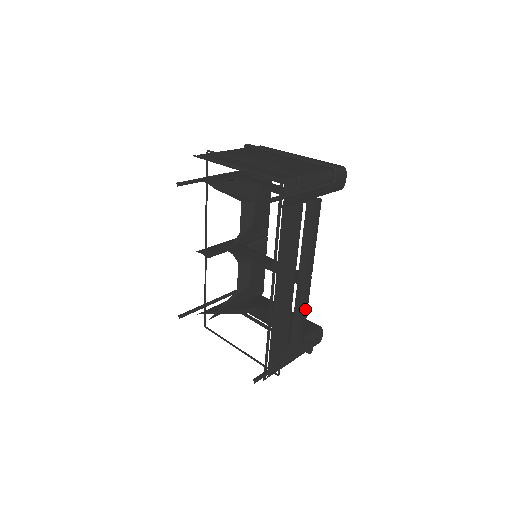
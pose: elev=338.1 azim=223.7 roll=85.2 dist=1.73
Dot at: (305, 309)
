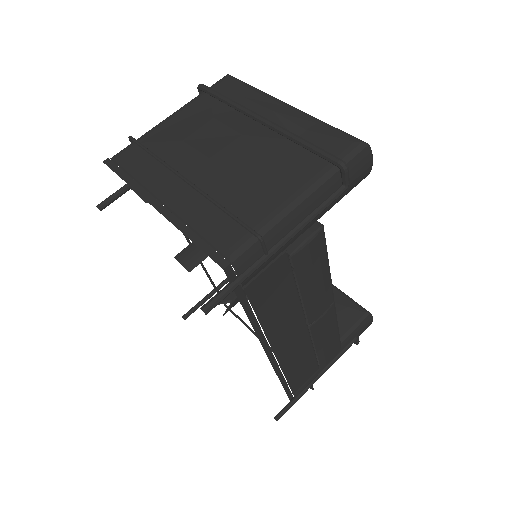
Dot at: (333, 331)
